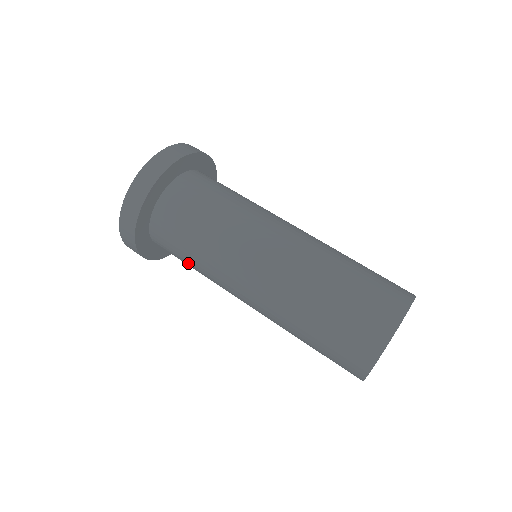
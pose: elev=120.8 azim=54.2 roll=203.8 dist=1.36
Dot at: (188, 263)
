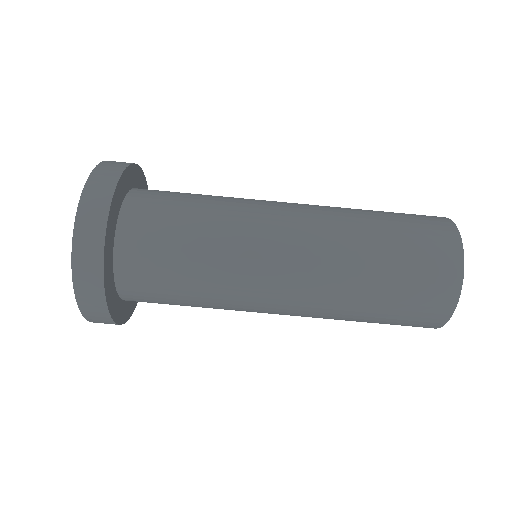
Dot at: (184, 302)
